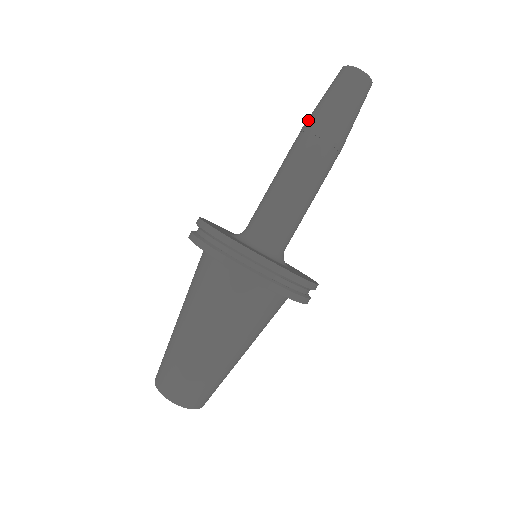
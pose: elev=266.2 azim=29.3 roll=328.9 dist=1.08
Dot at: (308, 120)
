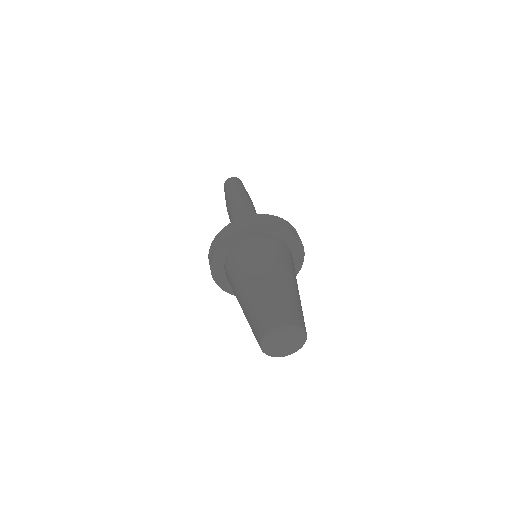
Dot at: (227, 201)
